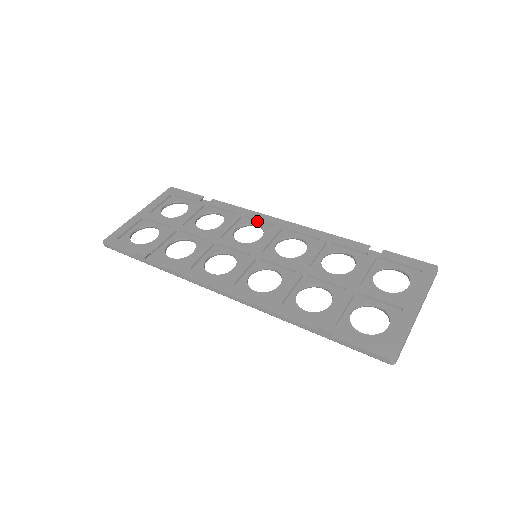
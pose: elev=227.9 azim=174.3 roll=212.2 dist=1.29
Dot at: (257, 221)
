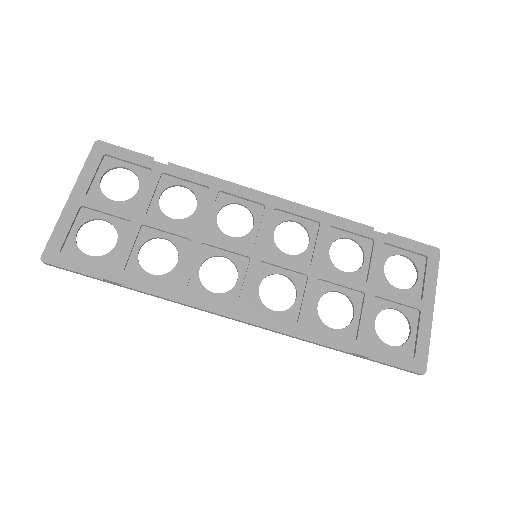
Dot at: (239, 198)
